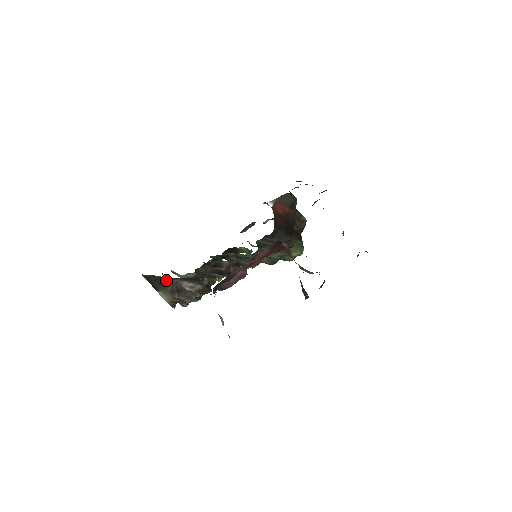
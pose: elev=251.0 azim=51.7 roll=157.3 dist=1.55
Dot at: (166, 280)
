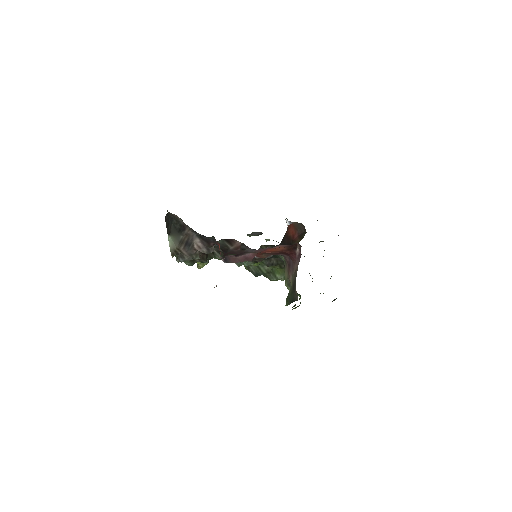
Dot at: (185, 228)
